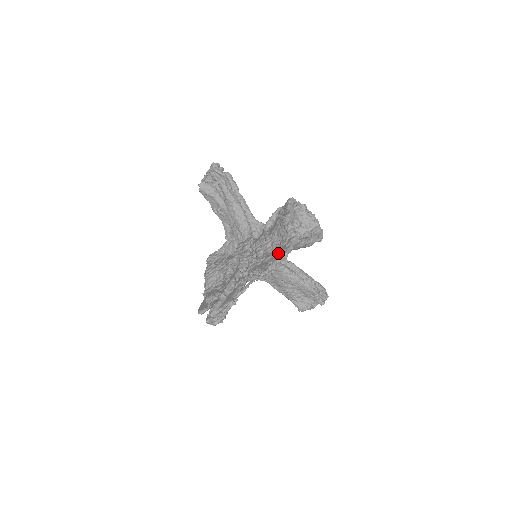
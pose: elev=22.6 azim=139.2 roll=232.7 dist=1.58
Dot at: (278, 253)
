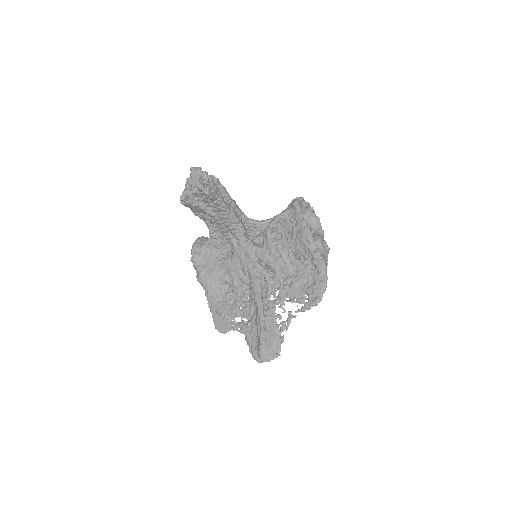
Dot at: (309, 280)
